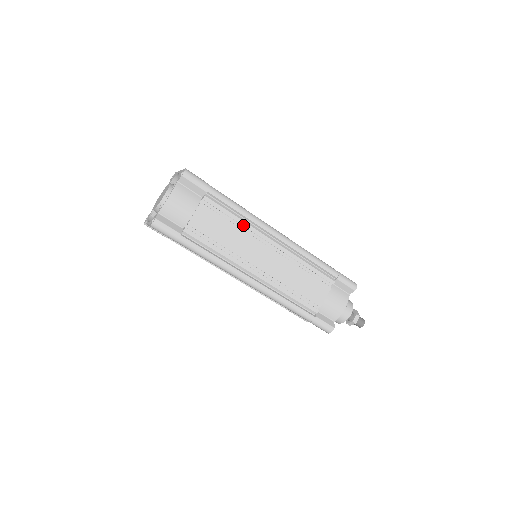
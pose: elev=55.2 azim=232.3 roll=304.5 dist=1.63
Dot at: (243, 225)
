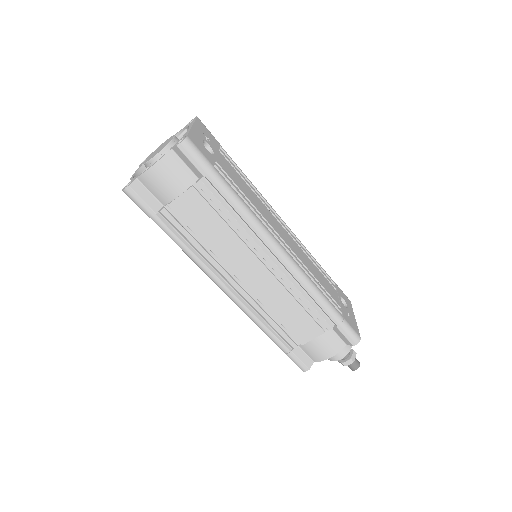
Dot at: (239, 230)
